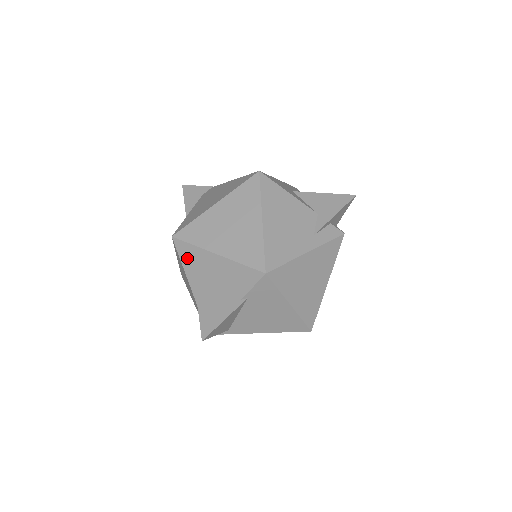
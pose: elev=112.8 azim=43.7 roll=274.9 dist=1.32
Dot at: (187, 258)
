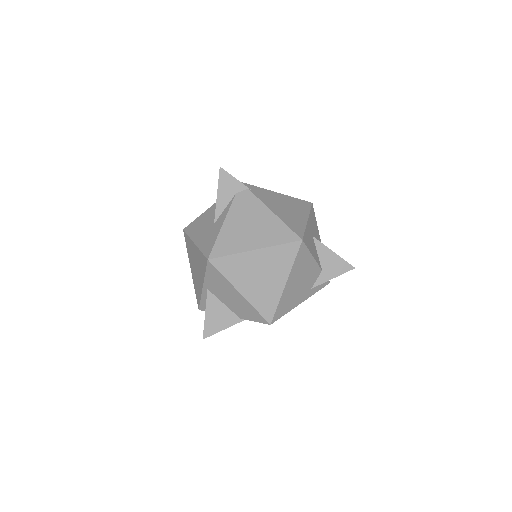
Dot at: (212, 276)
